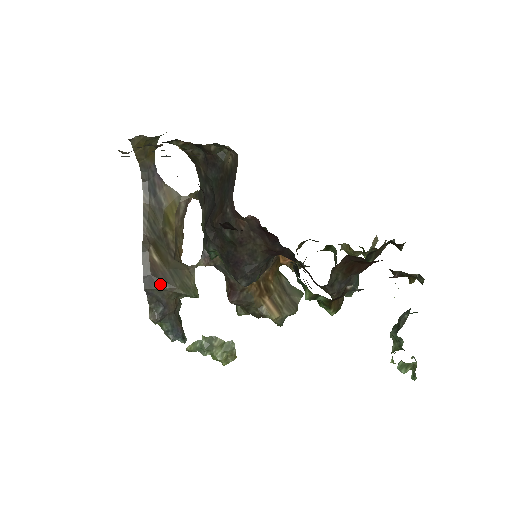
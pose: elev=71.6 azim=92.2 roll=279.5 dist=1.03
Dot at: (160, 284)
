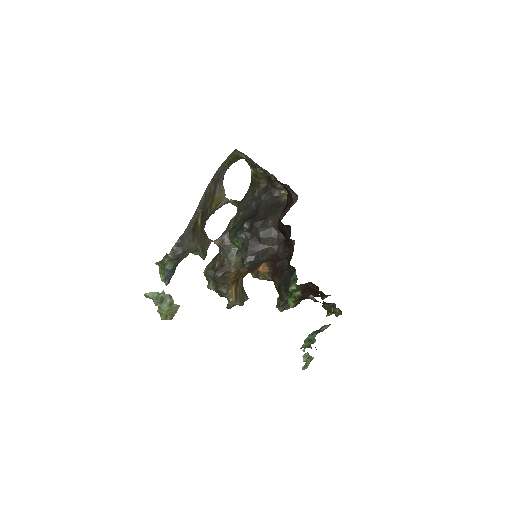
Dot at: (193, 237)
